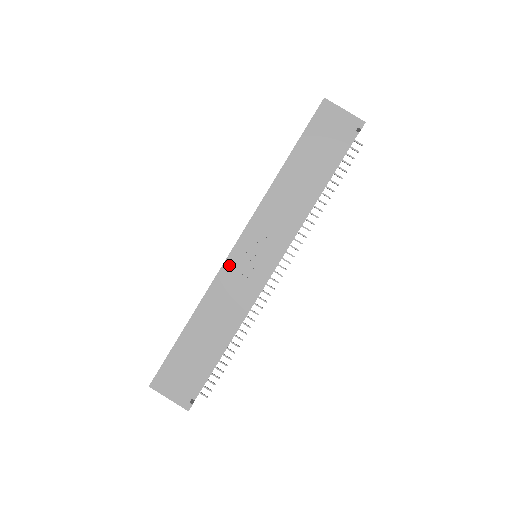
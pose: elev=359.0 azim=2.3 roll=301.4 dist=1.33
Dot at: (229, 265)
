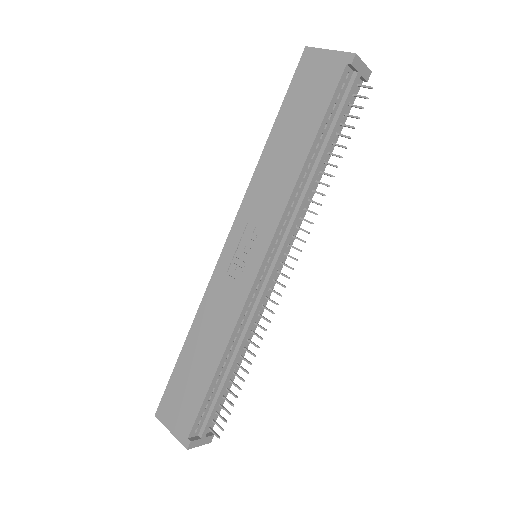
Dot at: (220, 268)
